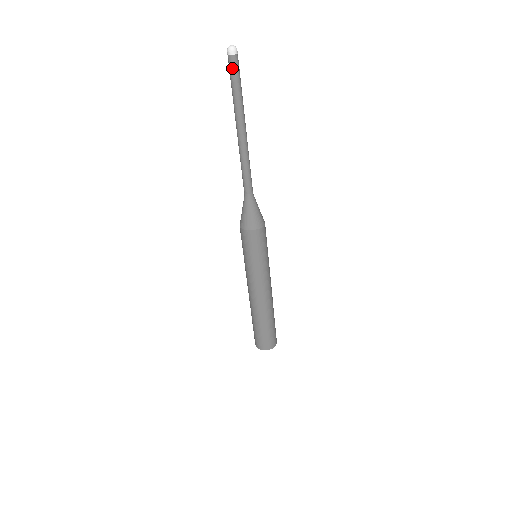
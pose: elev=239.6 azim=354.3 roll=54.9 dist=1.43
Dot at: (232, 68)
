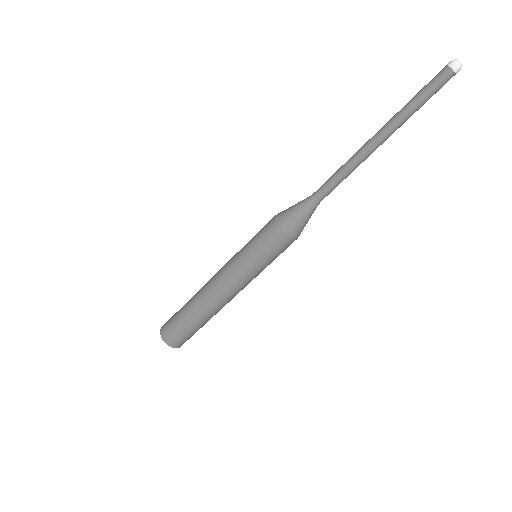
Dot at: (439, 81)
